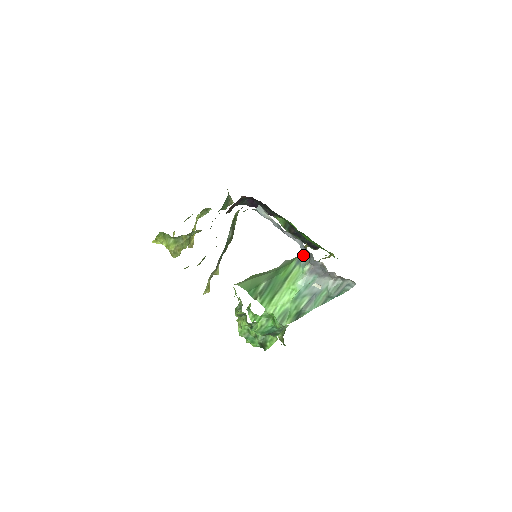
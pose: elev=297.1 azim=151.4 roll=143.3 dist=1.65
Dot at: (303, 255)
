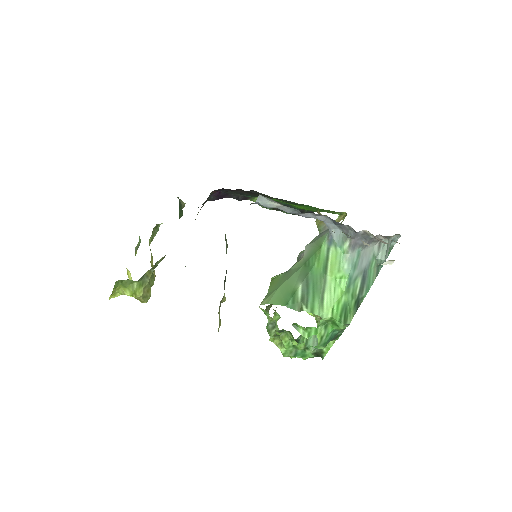
Dot at: (333, 232)
